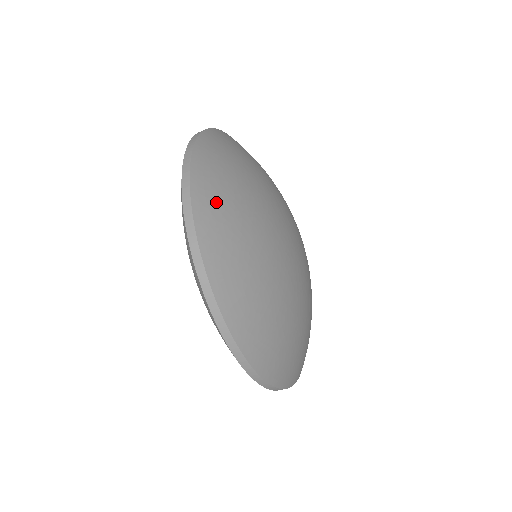
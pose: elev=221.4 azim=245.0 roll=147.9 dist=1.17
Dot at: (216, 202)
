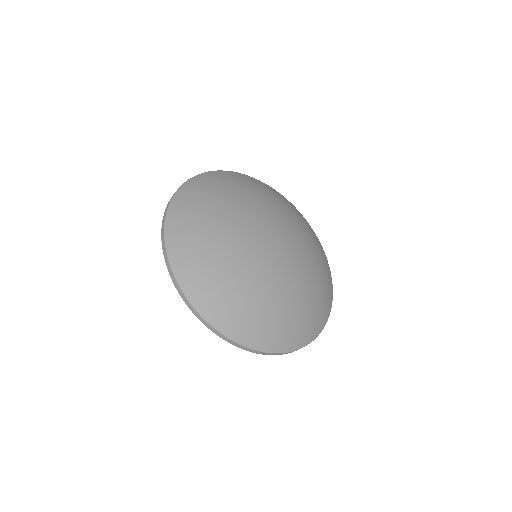
Dot at: (187, 206)
